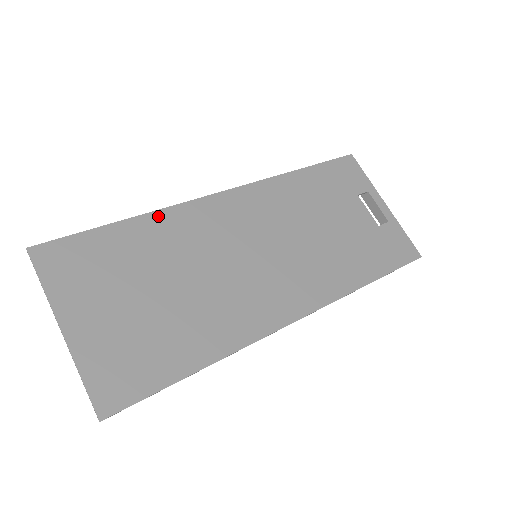
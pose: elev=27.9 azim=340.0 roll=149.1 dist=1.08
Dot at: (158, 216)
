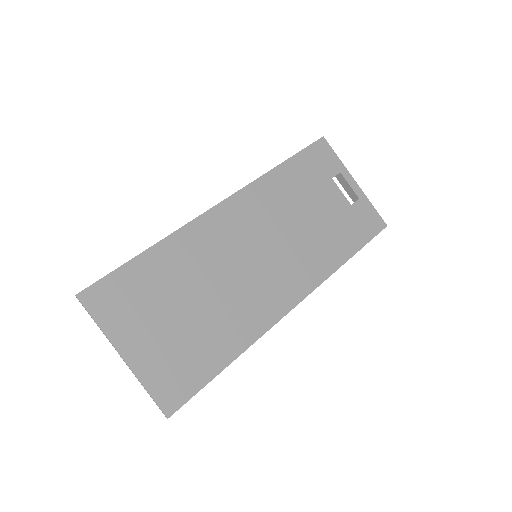
Dot at: (172, 240)
